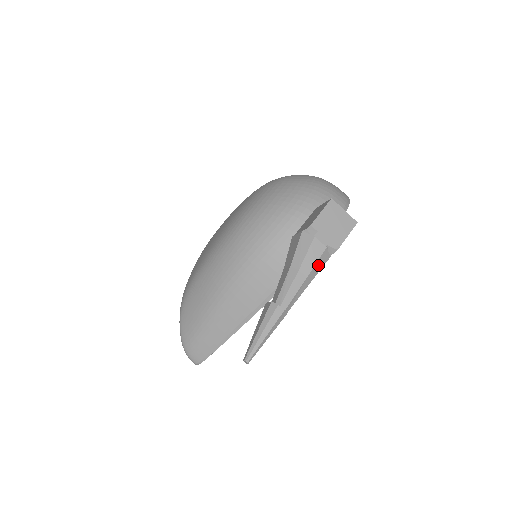
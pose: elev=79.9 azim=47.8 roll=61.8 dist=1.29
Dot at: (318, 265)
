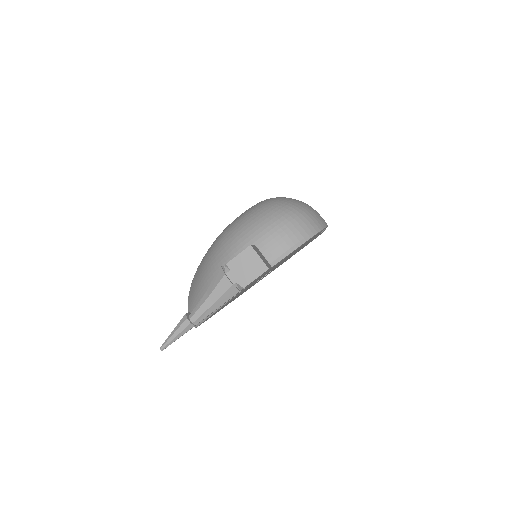
Dot at: (226, 296)
